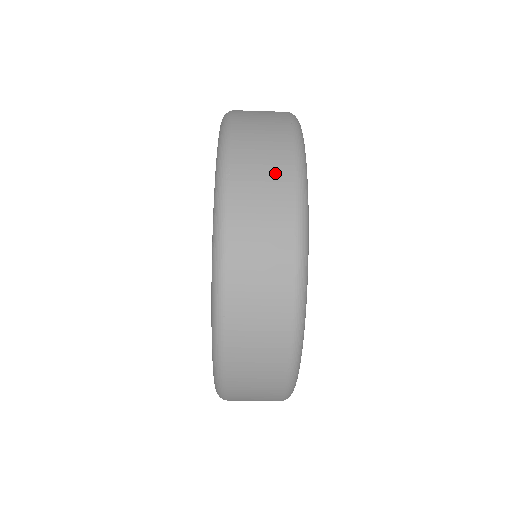
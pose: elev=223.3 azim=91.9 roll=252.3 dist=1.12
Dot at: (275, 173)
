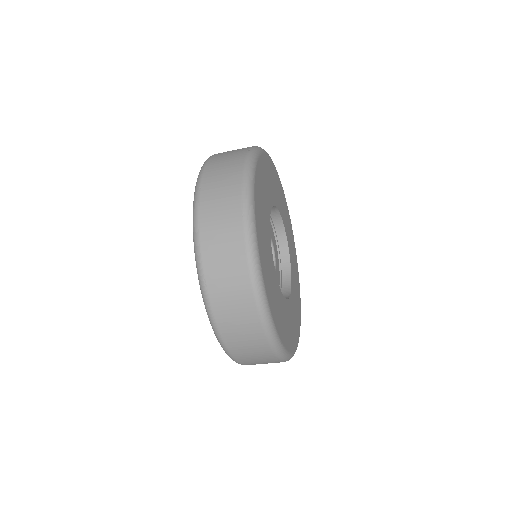
Dot at: (236, 279)
